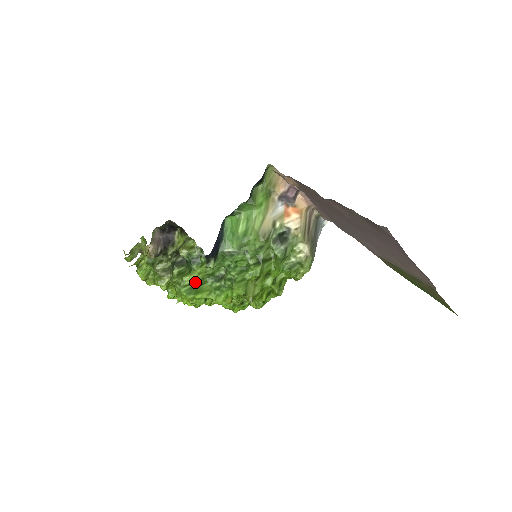
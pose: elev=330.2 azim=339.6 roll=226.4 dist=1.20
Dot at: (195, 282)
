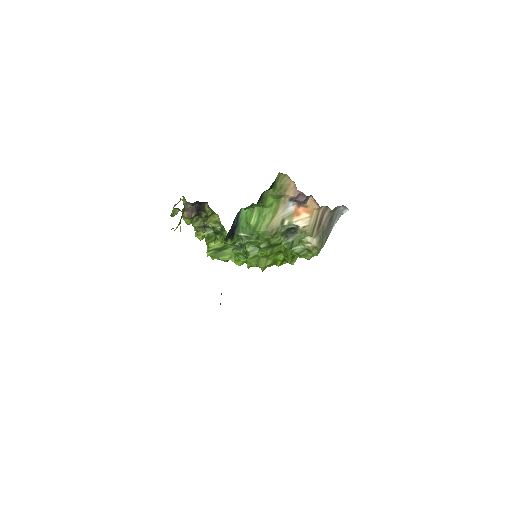
Dot at: (219, 248)
